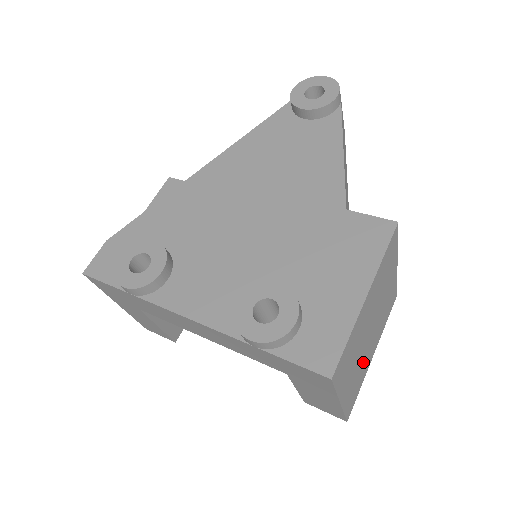
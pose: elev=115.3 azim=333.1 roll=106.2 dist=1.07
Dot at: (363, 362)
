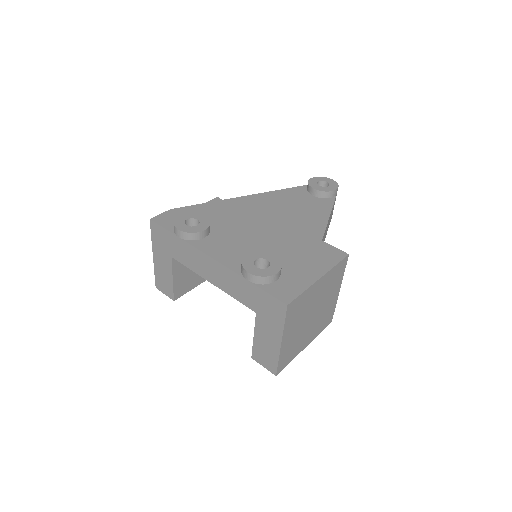
Dot at: (300, 337)
